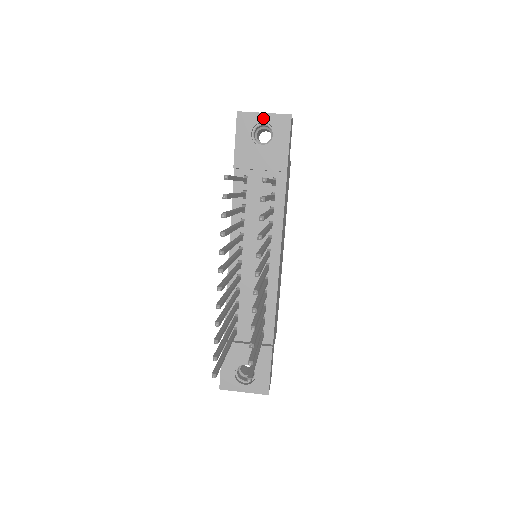
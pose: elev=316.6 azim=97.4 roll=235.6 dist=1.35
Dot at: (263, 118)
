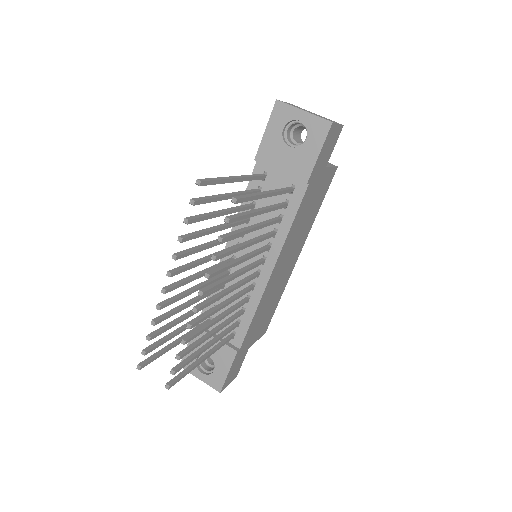
Dot at: (301, 116)
